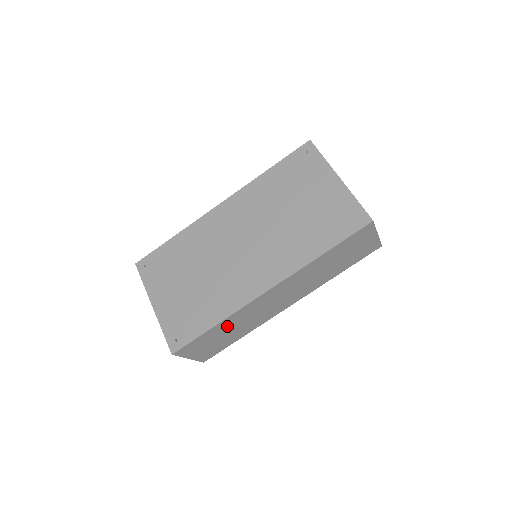
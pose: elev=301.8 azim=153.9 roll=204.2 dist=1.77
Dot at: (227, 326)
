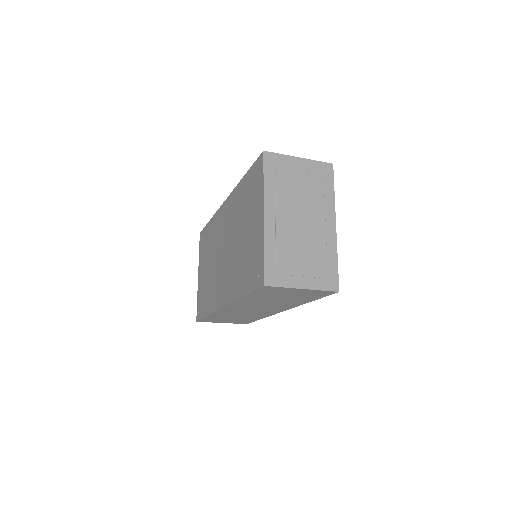
Dot at: (223, 316)
